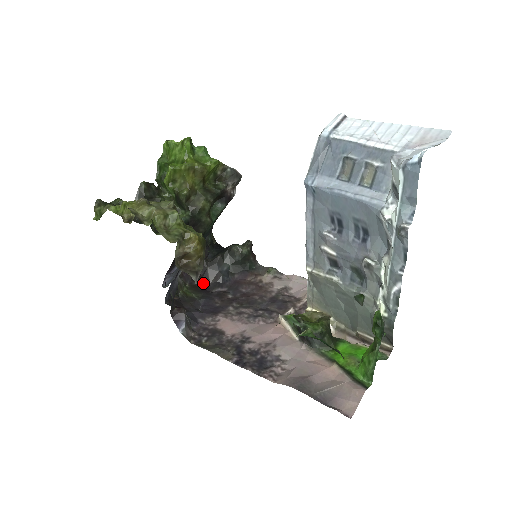
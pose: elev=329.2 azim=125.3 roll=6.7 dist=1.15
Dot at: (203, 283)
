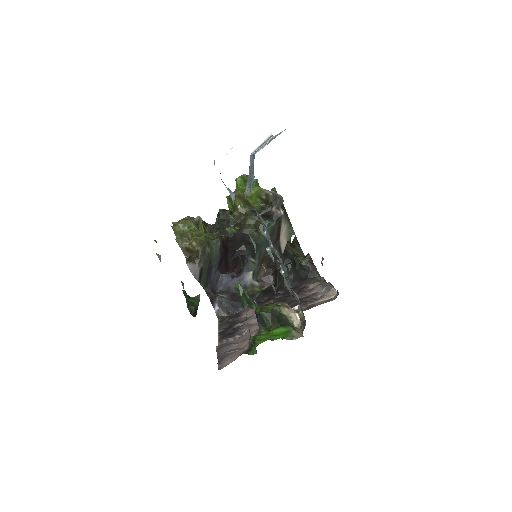
Dot at: (275, 287)
